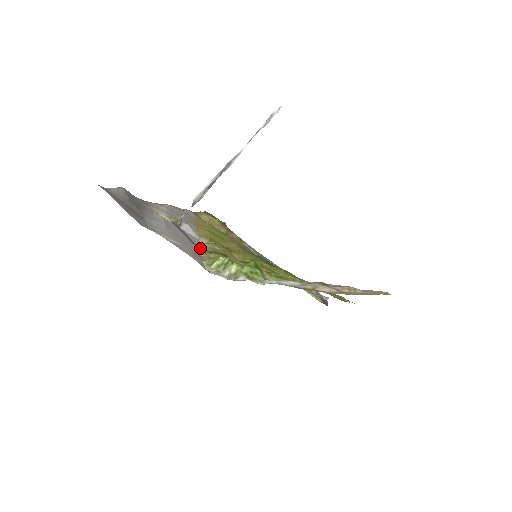
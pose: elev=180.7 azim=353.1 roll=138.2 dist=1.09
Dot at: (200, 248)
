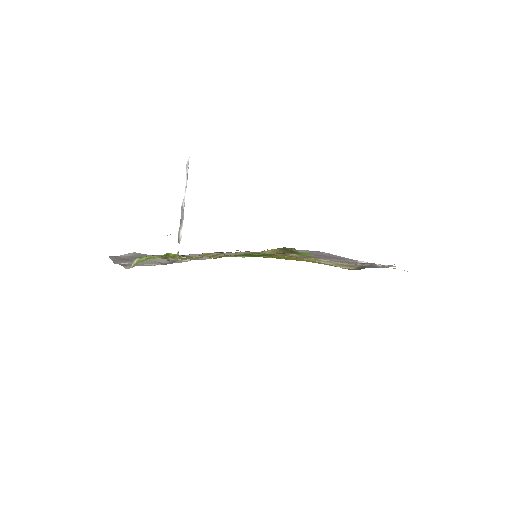
Dot at: occluded
